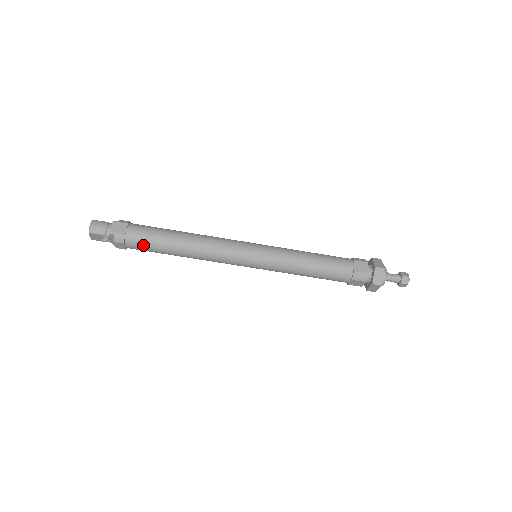
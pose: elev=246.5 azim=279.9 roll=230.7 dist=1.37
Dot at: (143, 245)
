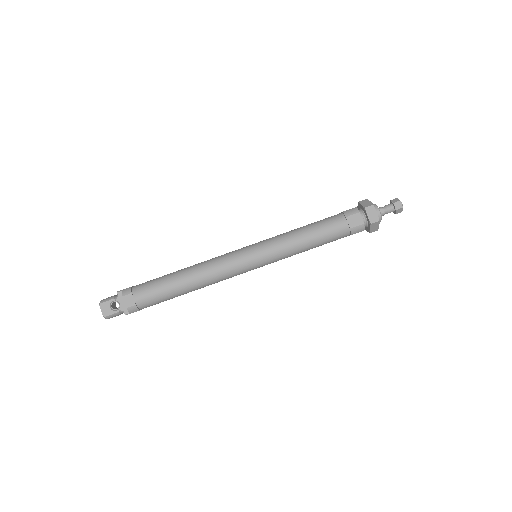
Dot at: (149, 287)
